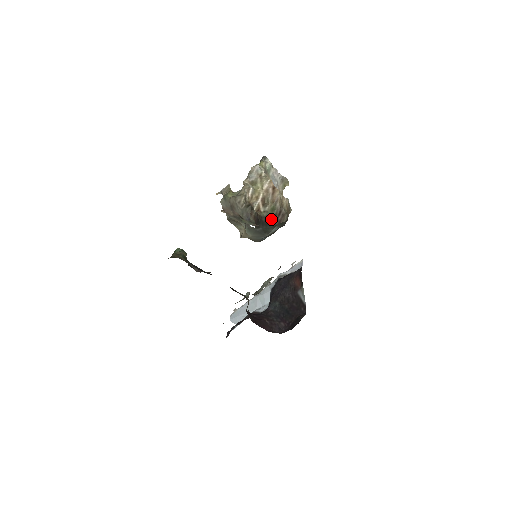
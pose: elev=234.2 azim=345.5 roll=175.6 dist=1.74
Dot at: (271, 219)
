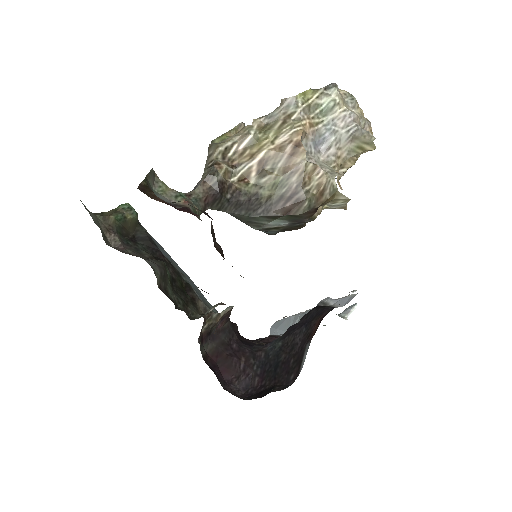
Dot at: (267, 202)
